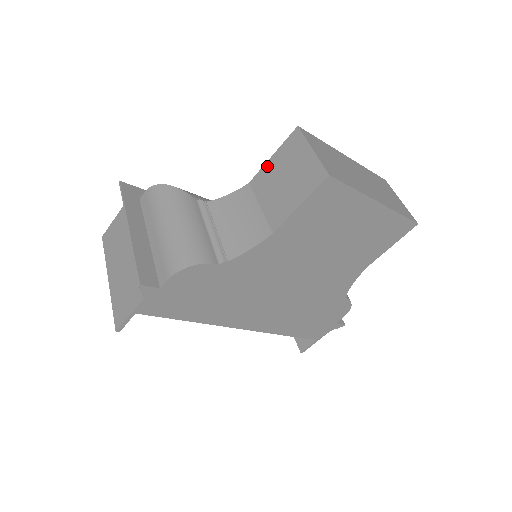
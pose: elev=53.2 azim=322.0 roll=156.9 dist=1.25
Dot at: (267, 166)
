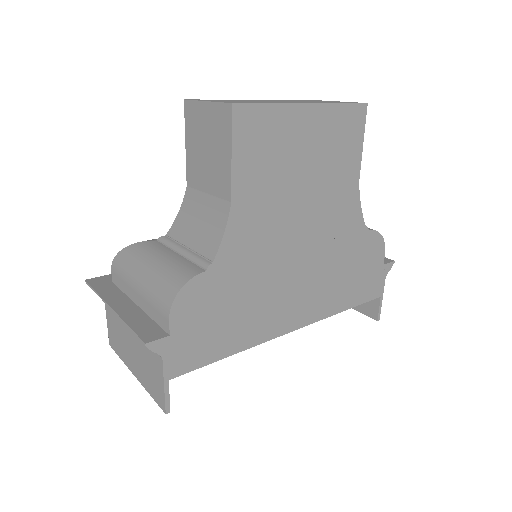
Dot at: (188, 157)
